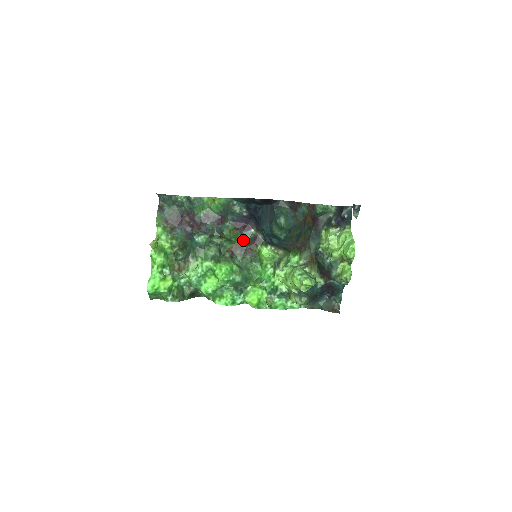
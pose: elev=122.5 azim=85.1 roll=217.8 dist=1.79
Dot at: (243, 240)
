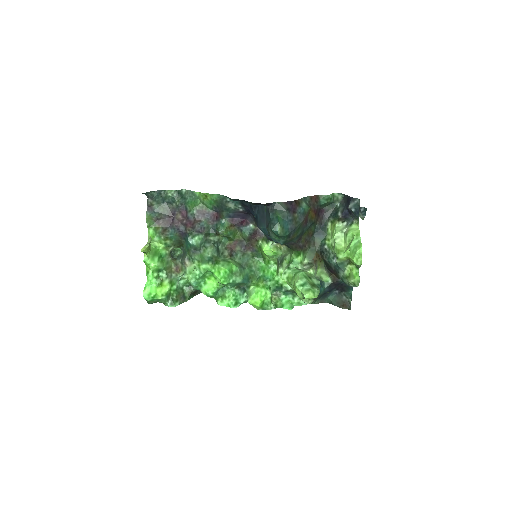
Dot at: (242, 236)
